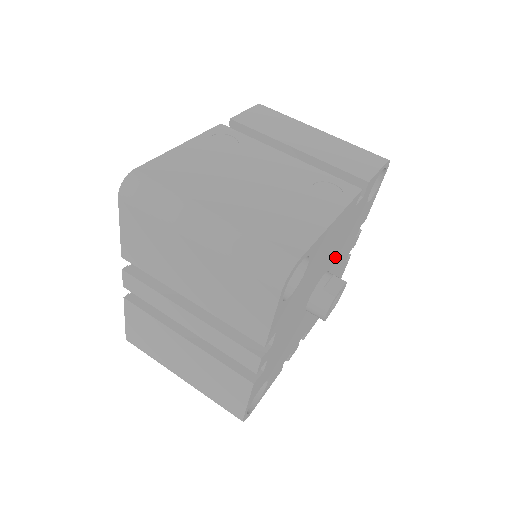
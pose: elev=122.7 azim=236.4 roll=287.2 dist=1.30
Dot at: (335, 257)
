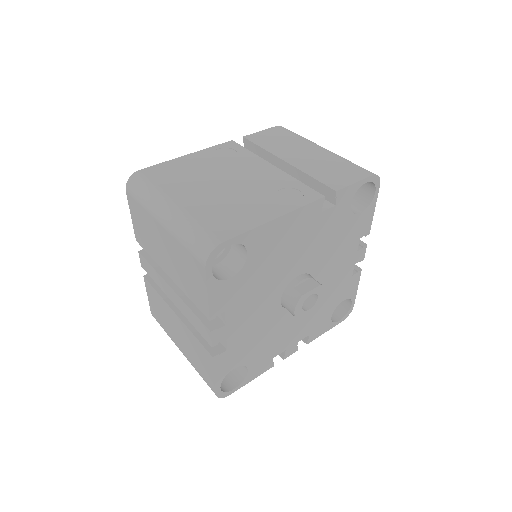
Dot at: (316, 261)
